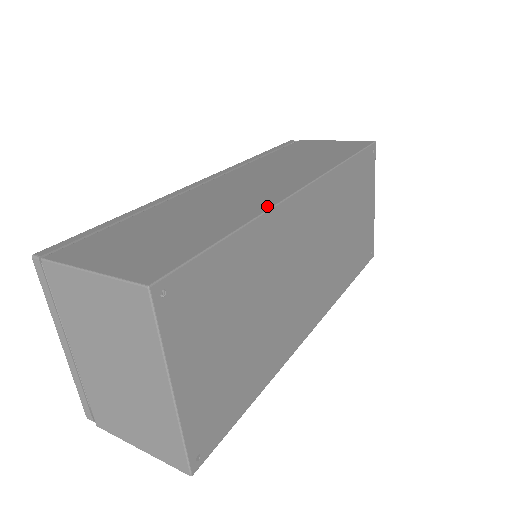
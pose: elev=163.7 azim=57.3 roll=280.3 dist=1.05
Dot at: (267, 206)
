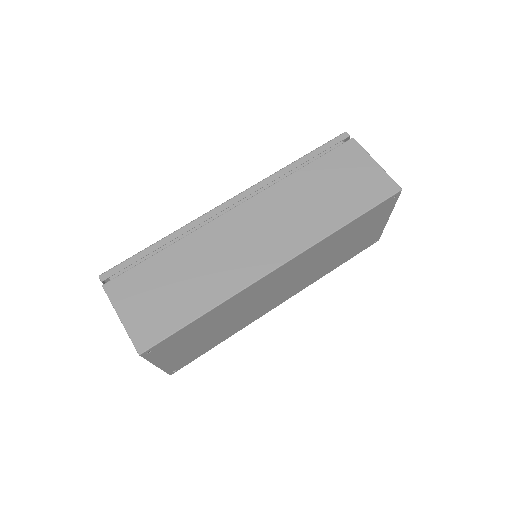
Dot at: (239, 288)
